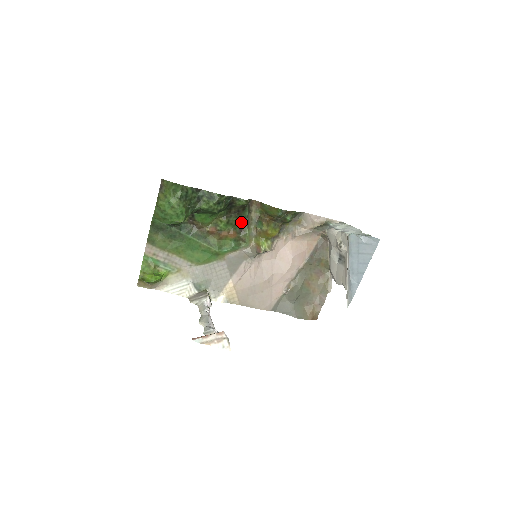
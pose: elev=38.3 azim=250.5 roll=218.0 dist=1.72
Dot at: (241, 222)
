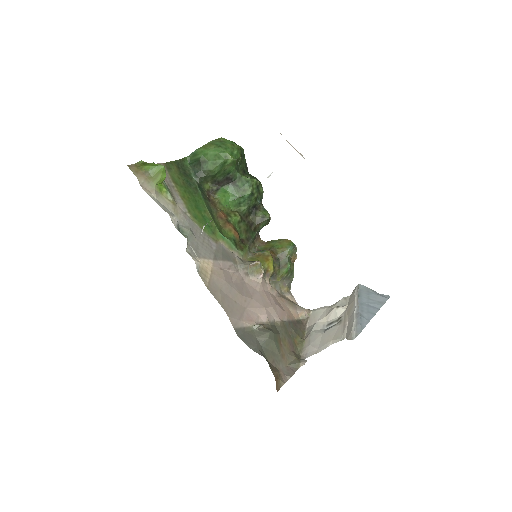
Dot at: (246, 237)
